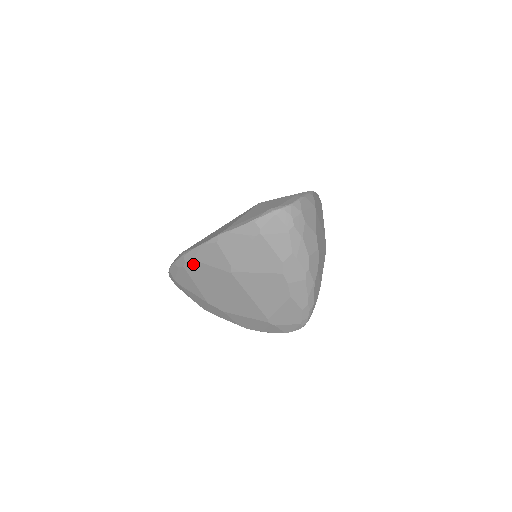
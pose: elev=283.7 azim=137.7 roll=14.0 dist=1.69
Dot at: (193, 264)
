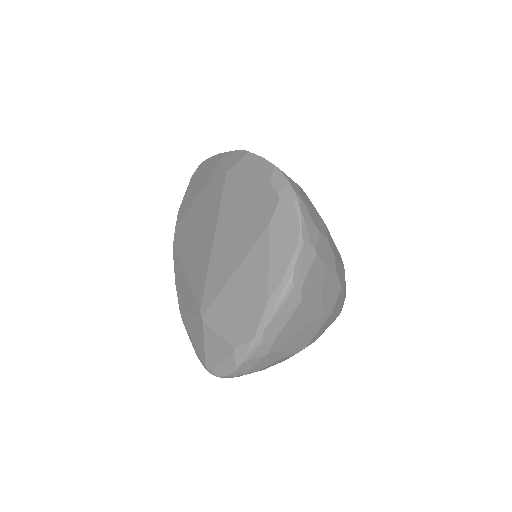
Dot at: occluded
